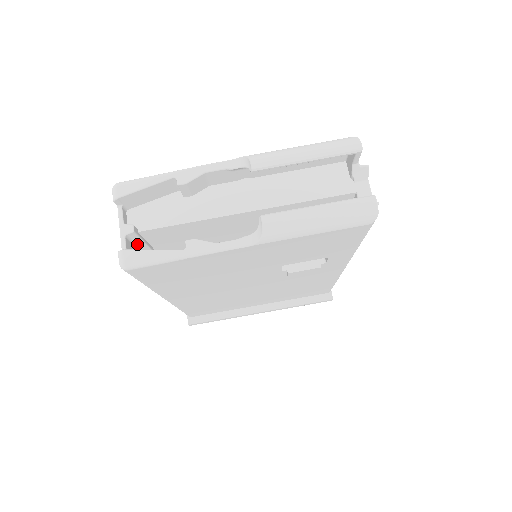
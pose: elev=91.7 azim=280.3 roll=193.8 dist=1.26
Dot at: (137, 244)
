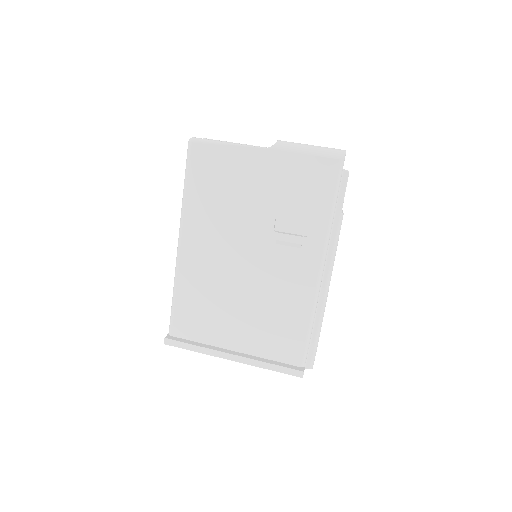
Dot at: occluded
